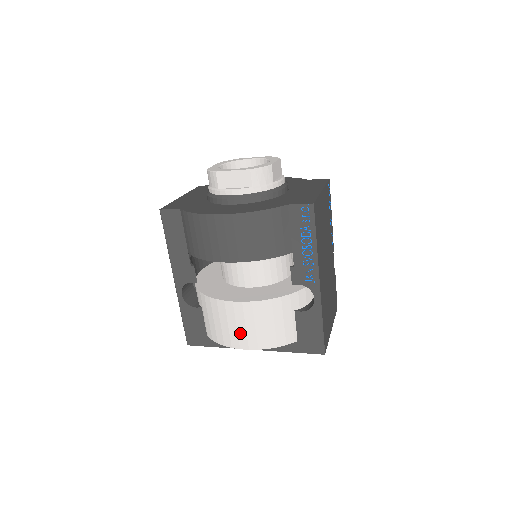
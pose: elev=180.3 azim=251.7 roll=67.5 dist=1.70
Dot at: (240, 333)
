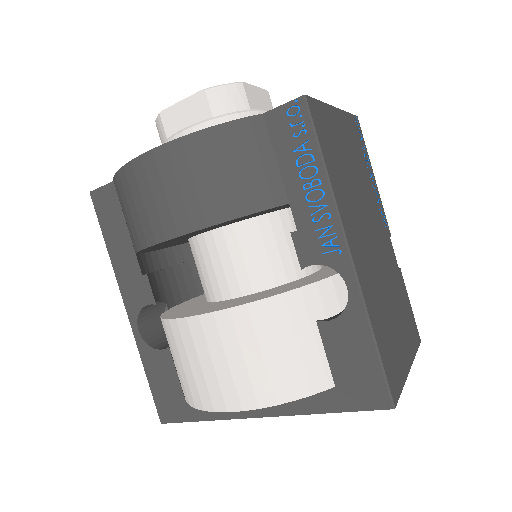
Dot at: (221, 378)
